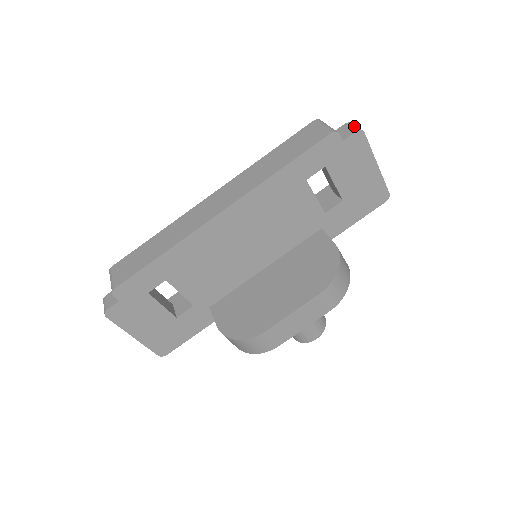
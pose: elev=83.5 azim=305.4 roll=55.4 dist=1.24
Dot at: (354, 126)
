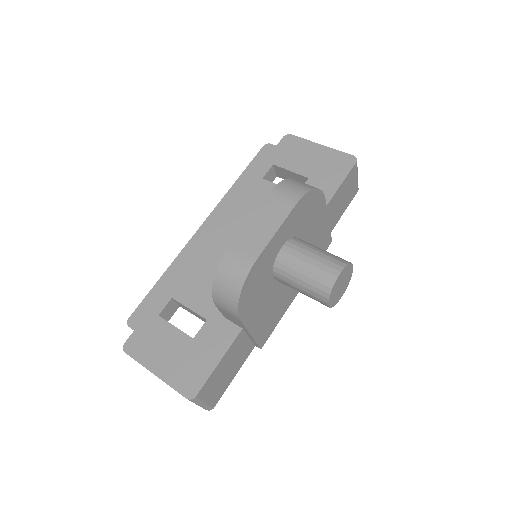
Dot at: occluded
